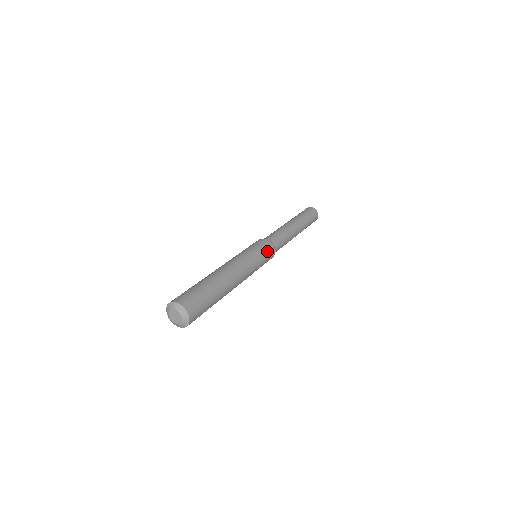
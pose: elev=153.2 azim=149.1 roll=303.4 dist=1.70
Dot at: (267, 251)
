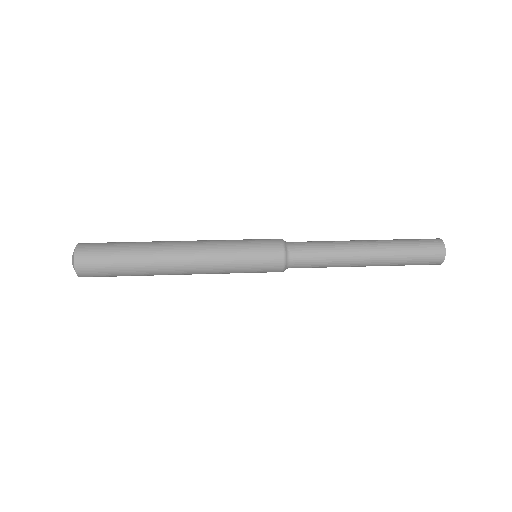
Dot at: (263, 243)
